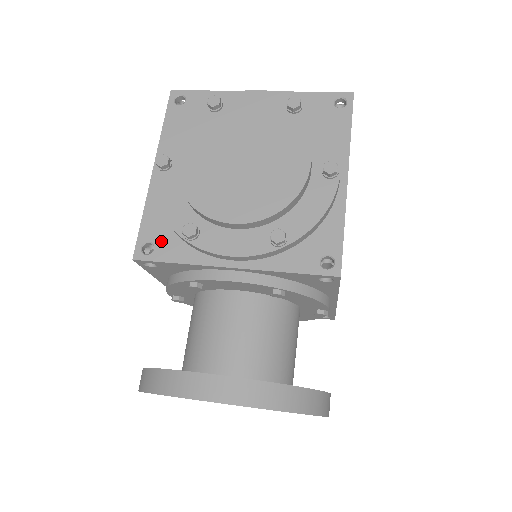
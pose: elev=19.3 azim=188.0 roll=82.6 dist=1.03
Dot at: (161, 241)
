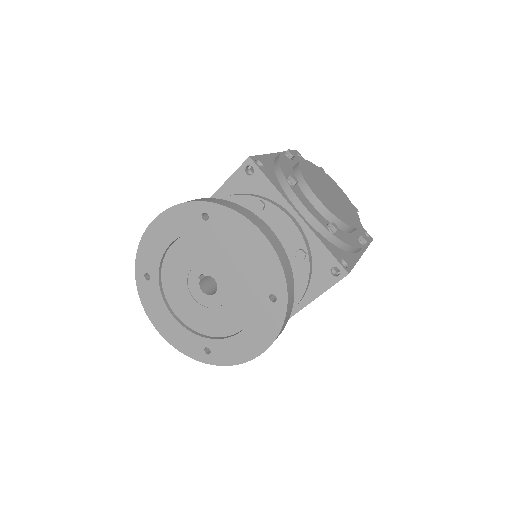
Dot at: (268, 170)
